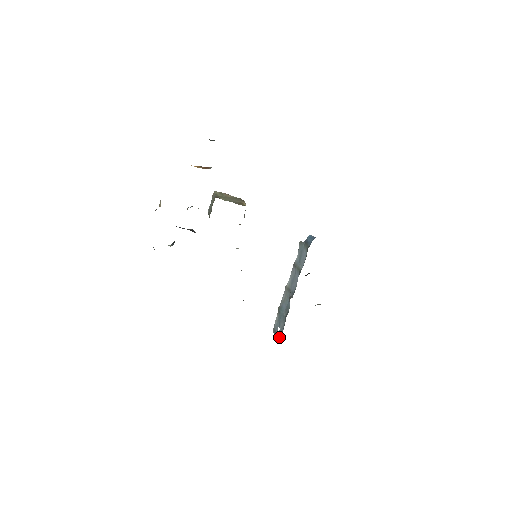
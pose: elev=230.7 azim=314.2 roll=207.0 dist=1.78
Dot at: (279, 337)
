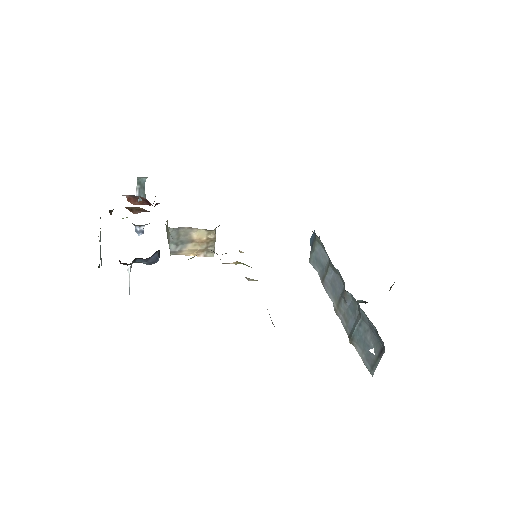
Dot at: (380, 349)
